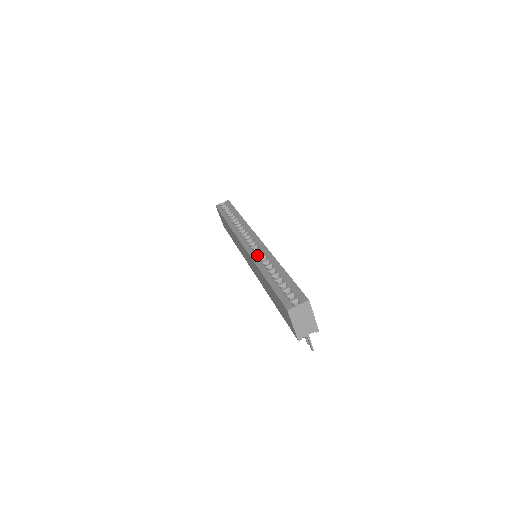
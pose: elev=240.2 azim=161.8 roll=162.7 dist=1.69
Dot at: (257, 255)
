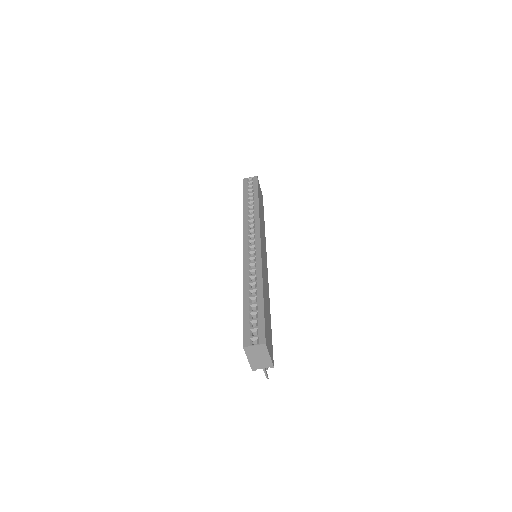
Dot at: (249, 264)
